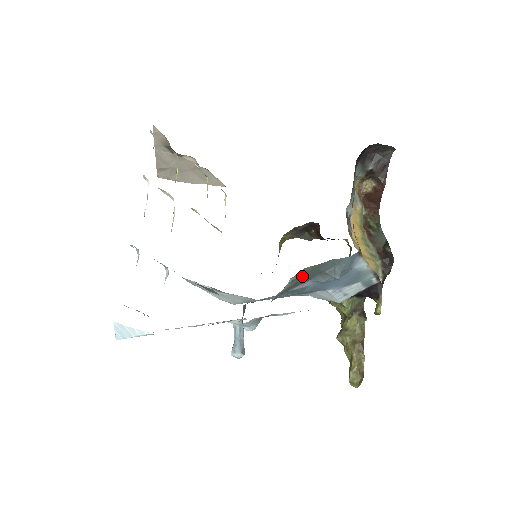
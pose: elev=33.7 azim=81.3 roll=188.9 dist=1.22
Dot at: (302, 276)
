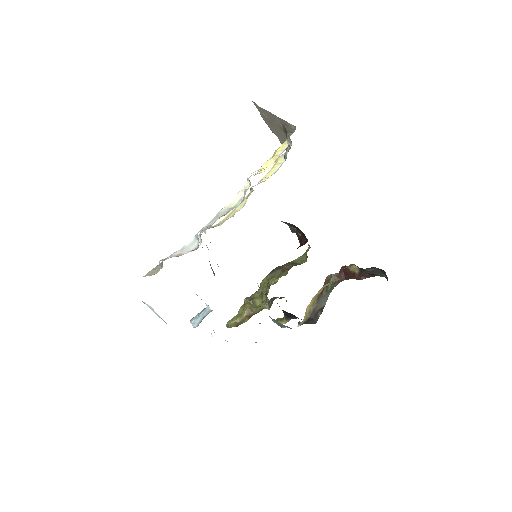
Dot at: occluded
